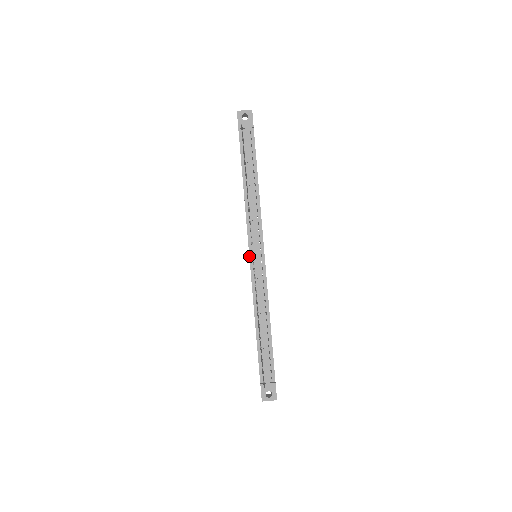
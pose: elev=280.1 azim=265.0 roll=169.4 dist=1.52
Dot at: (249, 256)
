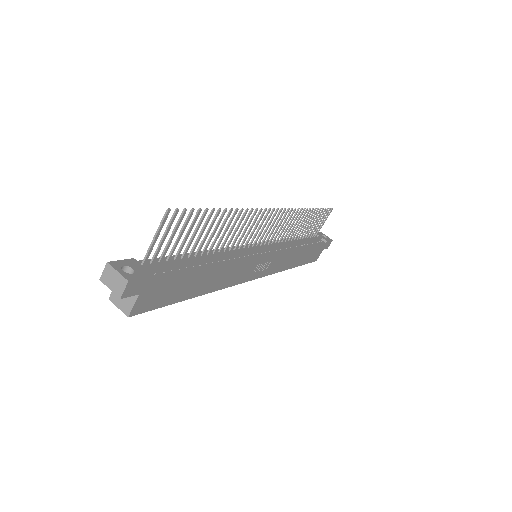
Dot at: occluded
